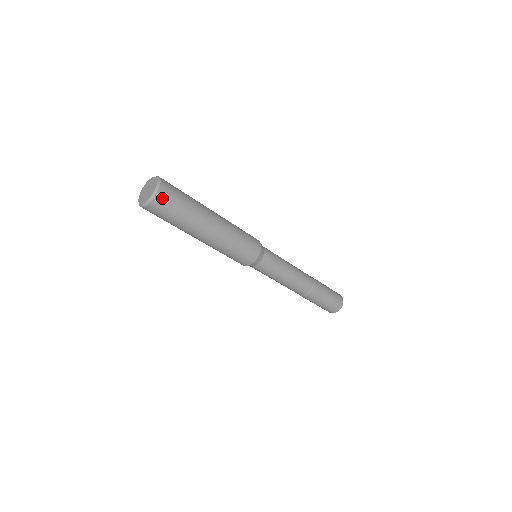
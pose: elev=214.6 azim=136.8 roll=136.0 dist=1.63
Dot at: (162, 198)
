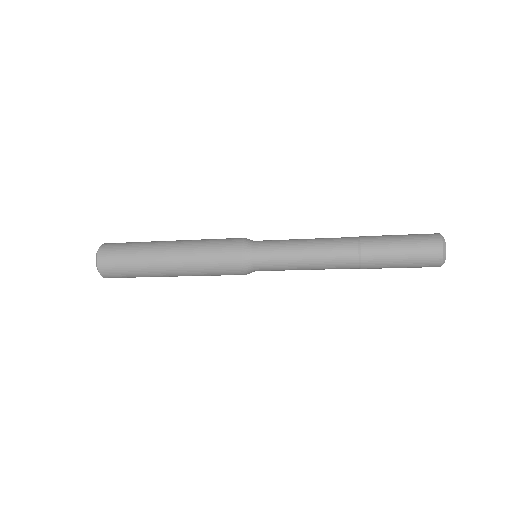
Dot at: (104, 264)
